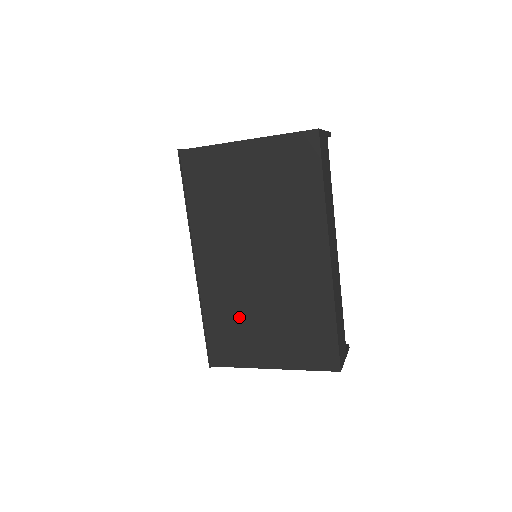
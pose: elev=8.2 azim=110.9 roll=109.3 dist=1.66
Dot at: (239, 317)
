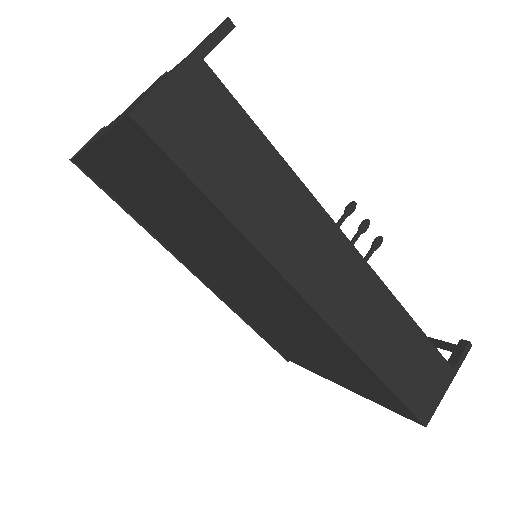
Dot at: (274, 333)
